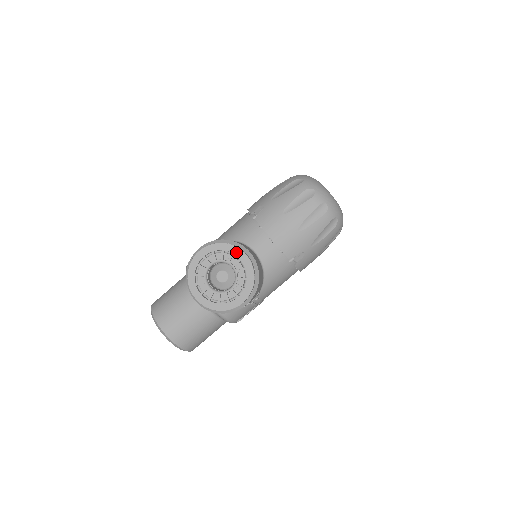
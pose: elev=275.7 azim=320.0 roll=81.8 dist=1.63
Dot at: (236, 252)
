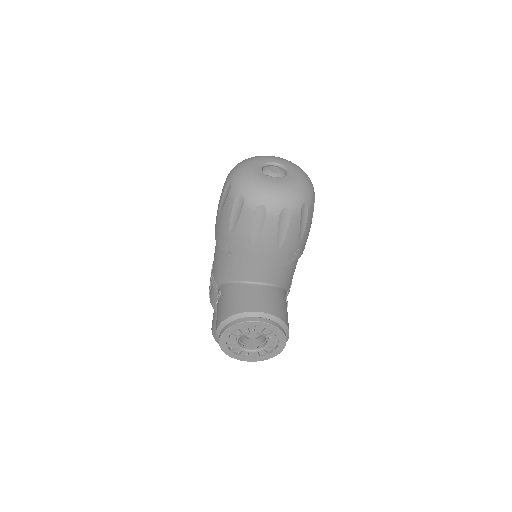
Dot at: (248, 325)
